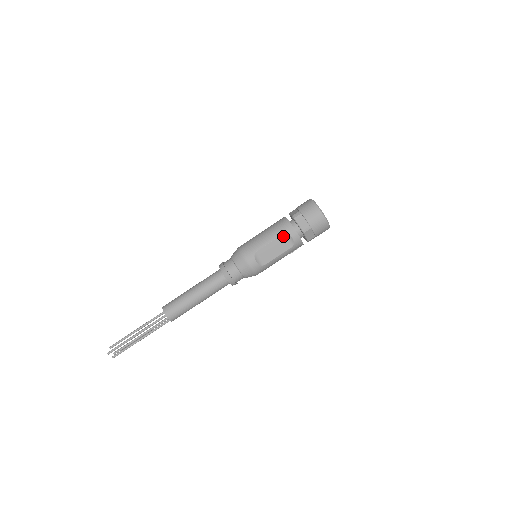
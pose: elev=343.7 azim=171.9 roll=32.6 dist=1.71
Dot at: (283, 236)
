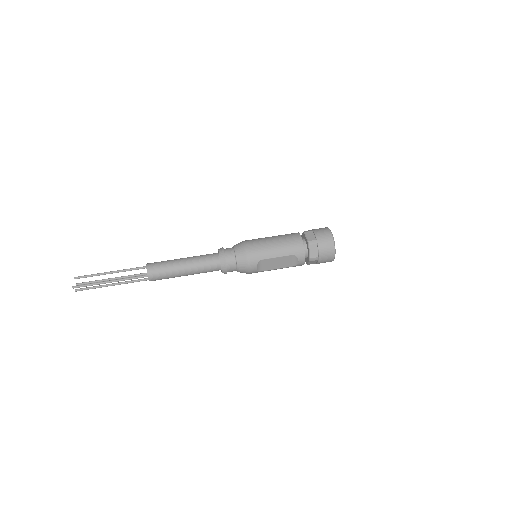
Dot at: (292, 256)
